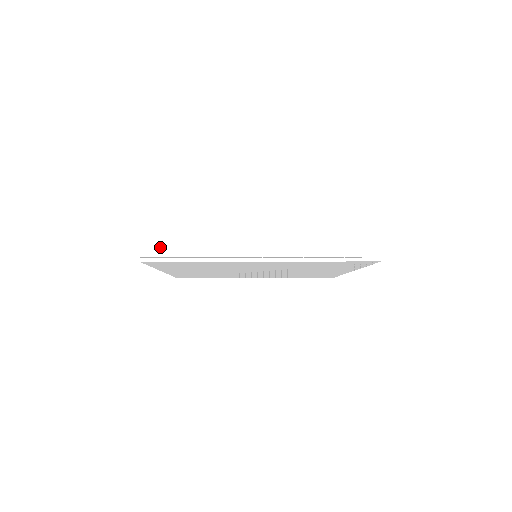
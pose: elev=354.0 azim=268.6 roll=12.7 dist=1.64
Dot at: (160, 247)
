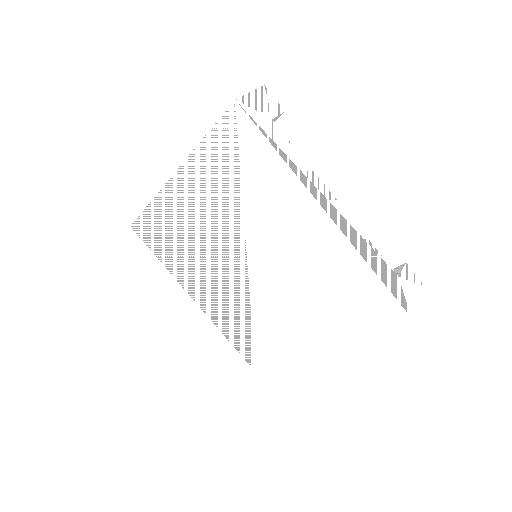
Dot at: occluded
